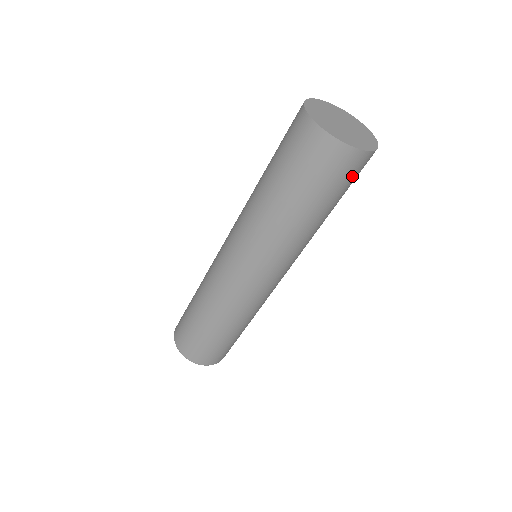
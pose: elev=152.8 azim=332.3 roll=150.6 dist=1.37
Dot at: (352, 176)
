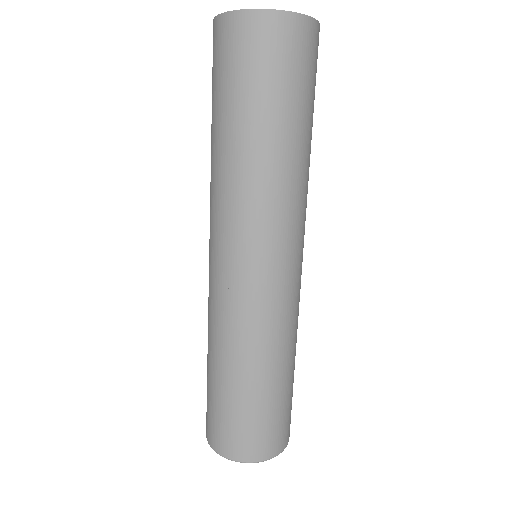
Dot at: (250, 55)
